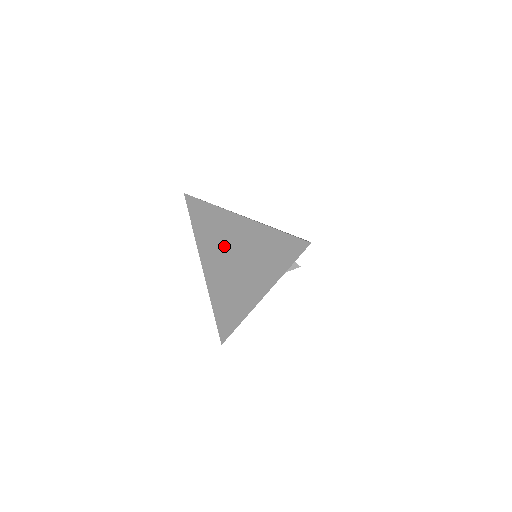
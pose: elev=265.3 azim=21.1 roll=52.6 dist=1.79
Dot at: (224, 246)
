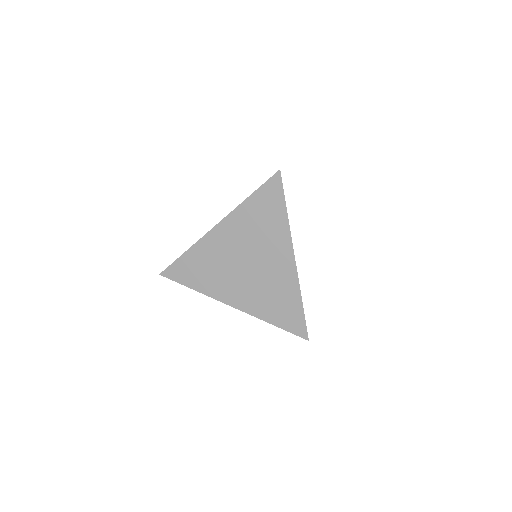
Dot at: (255, 247)
